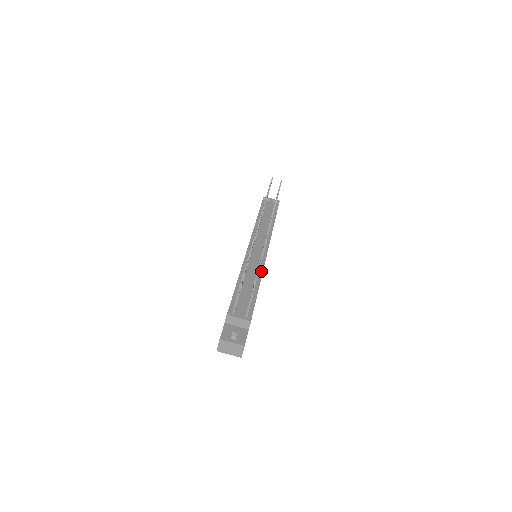
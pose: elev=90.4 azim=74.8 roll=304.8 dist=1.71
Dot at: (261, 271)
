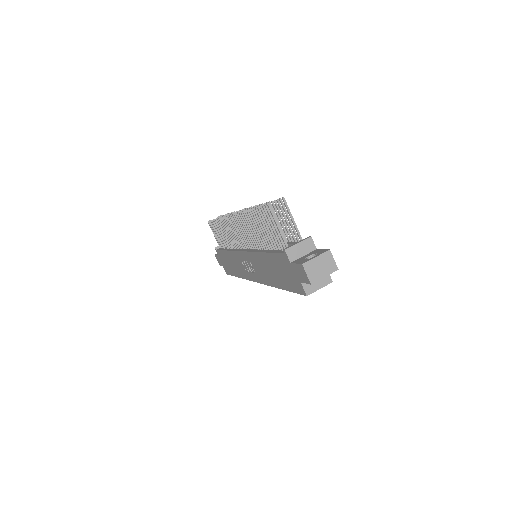
Dot at: occluded
